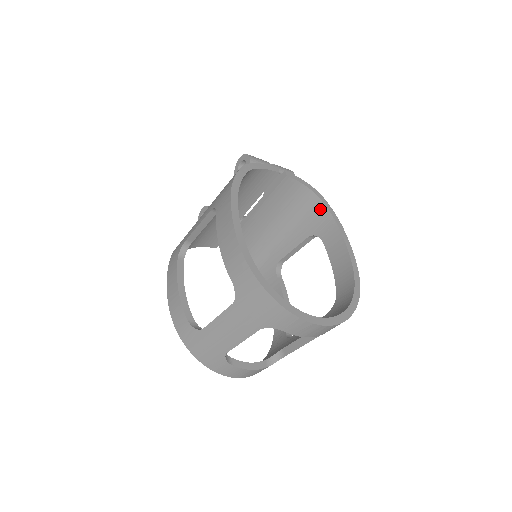
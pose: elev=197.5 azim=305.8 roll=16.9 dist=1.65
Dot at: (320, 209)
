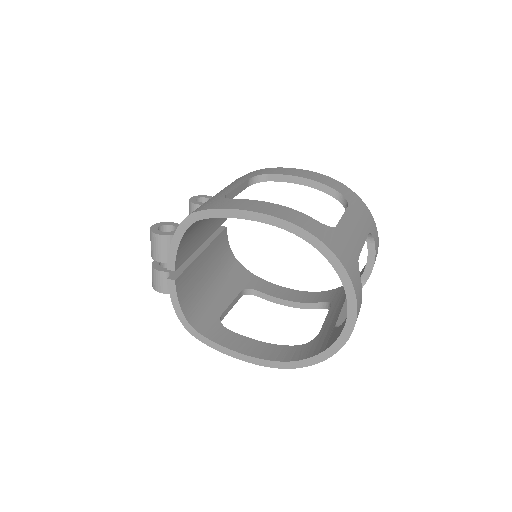
Dot at: (242, 270)
